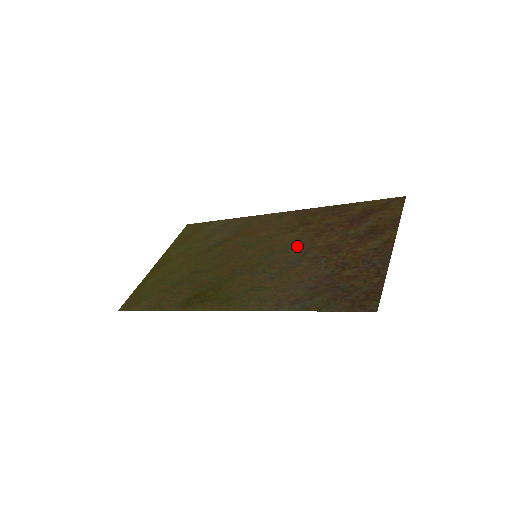
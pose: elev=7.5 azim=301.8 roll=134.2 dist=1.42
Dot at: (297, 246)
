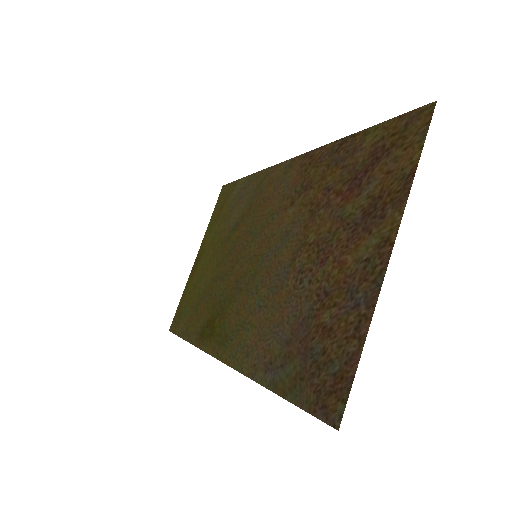
Dot at: (290, 240)
